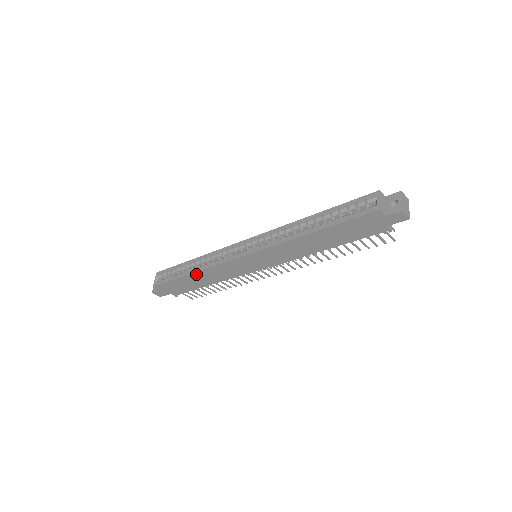
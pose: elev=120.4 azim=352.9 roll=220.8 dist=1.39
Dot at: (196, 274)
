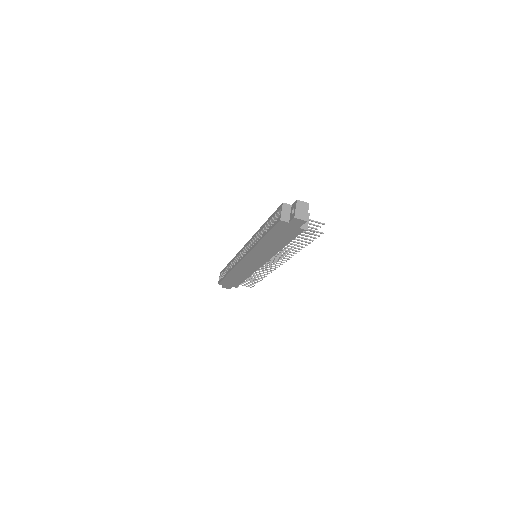
Dot at: (231, 274)
